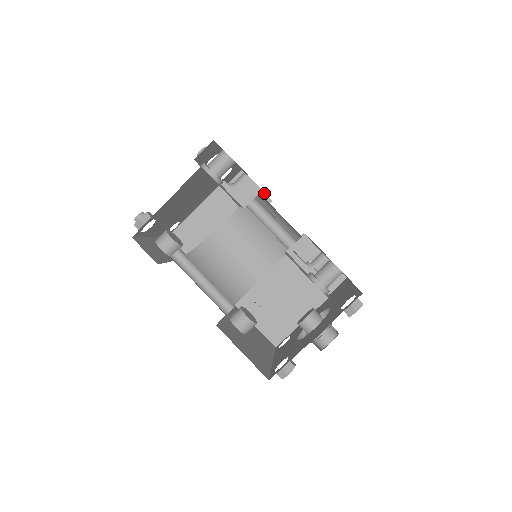
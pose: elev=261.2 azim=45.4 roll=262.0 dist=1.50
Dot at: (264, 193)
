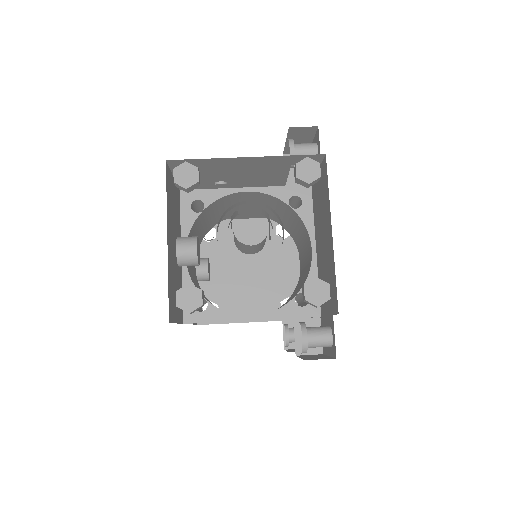
Dot at: occluded
